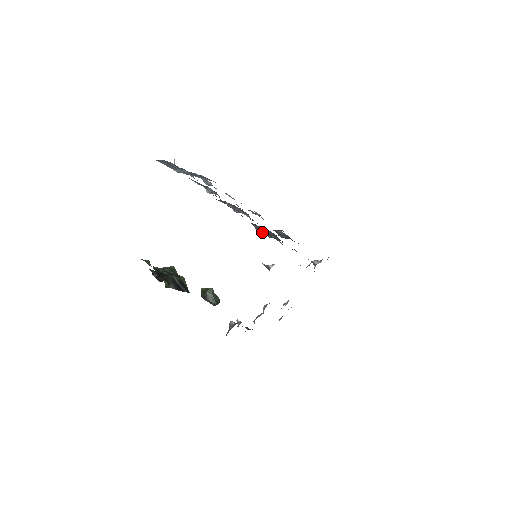
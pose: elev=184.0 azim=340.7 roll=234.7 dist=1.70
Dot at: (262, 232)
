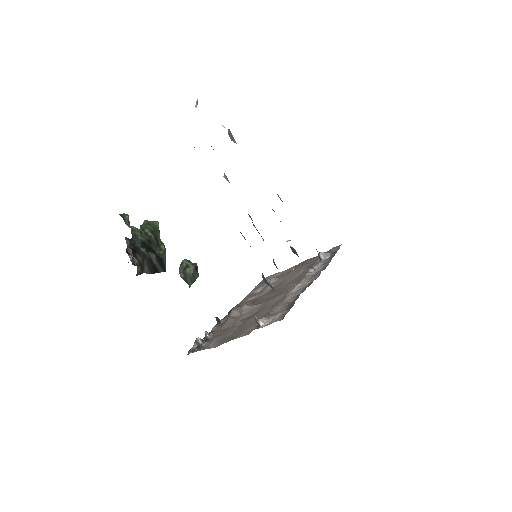
Dot at: (268, 284)
